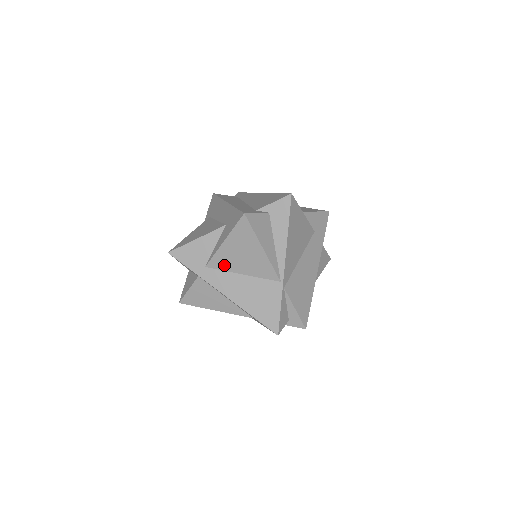
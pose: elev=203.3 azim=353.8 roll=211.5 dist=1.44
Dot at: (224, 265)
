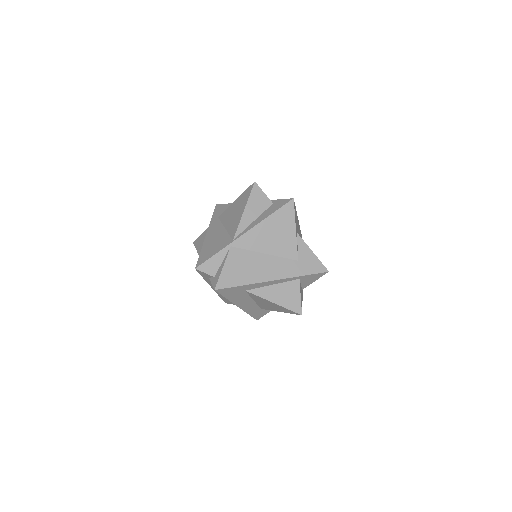
Dot at: (225, 218)
